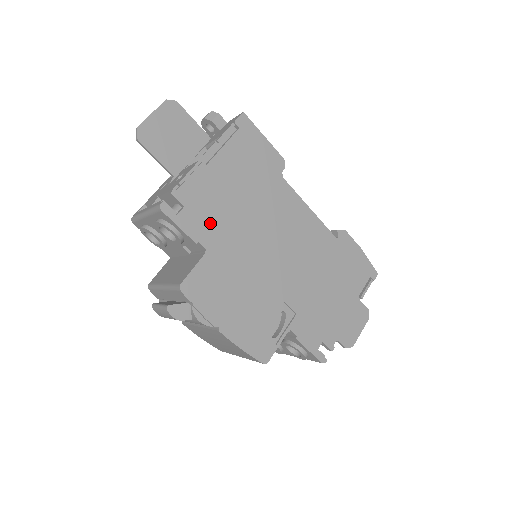
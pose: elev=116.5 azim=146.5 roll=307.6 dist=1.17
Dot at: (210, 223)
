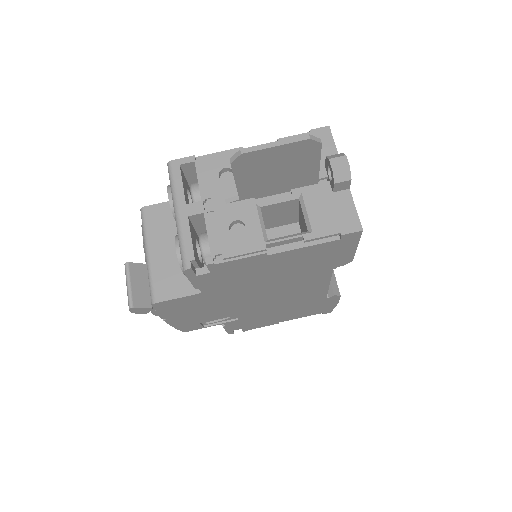
Dot at: (224, 282)
